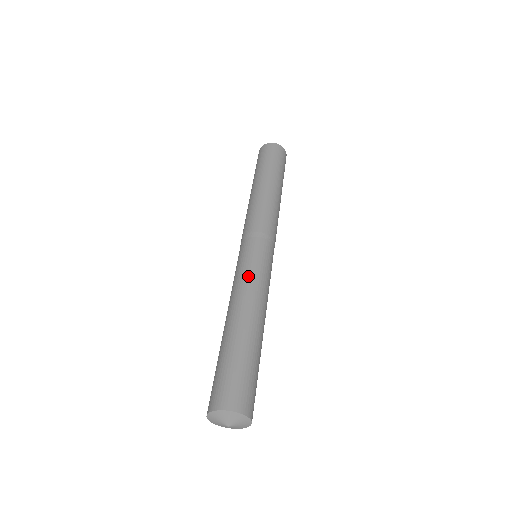
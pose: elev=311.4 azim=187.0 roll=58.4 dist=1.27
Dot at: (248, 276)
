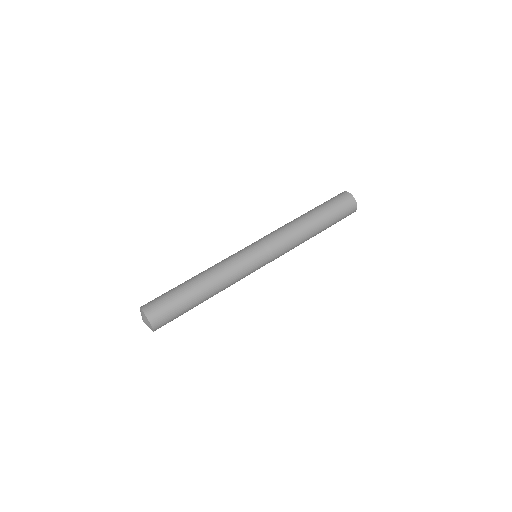
Dot at: (234, 267)
